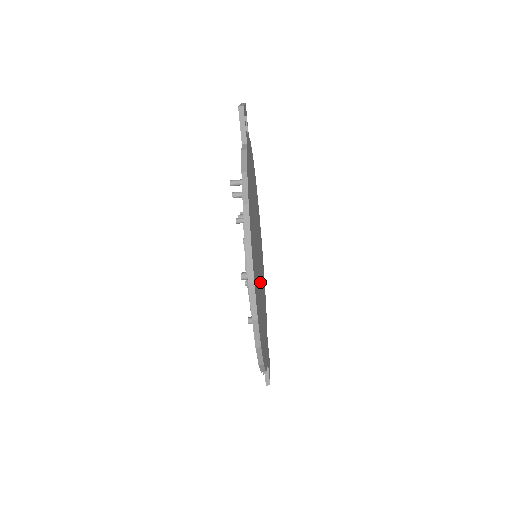
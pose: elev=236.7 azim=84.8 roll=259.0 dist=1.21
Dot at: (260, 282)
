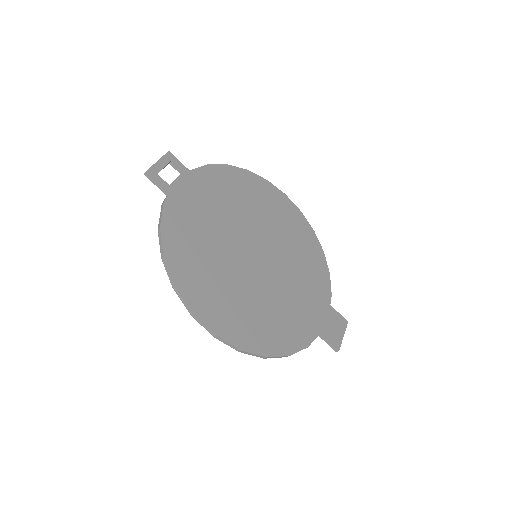
Dot at: (264, 279)
